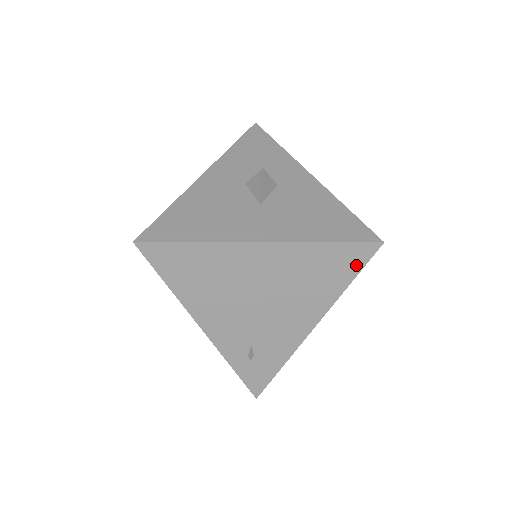
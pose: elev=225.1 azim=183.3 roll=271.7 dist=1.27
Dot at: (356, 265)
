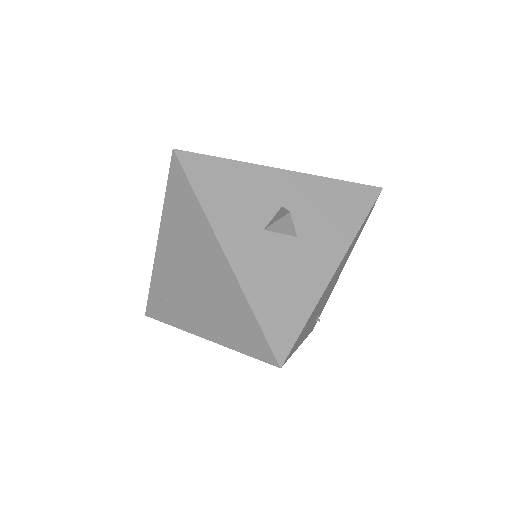
Dot at: (369, 215)
